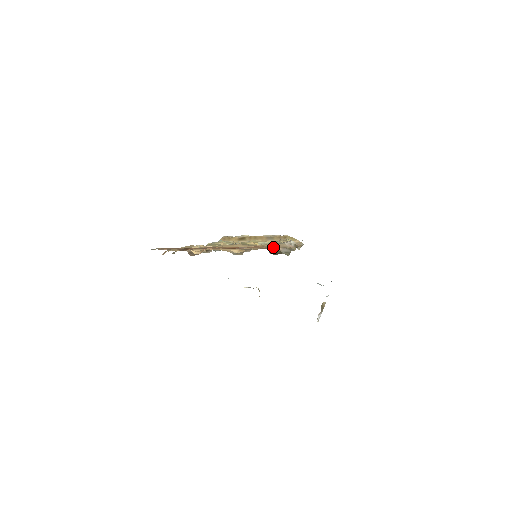
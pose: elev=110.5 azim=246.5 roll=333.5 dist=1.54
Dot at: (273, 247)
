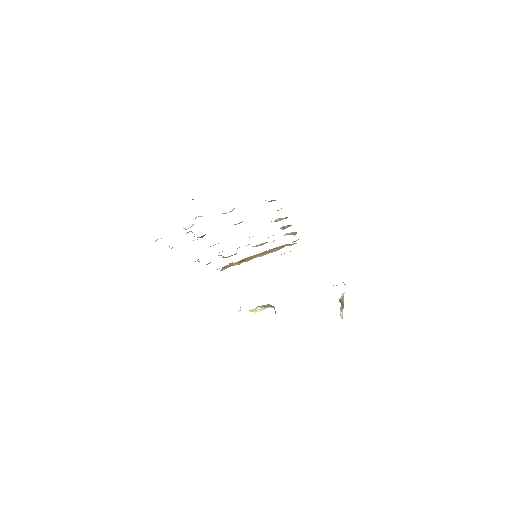
Dot at: occluded
